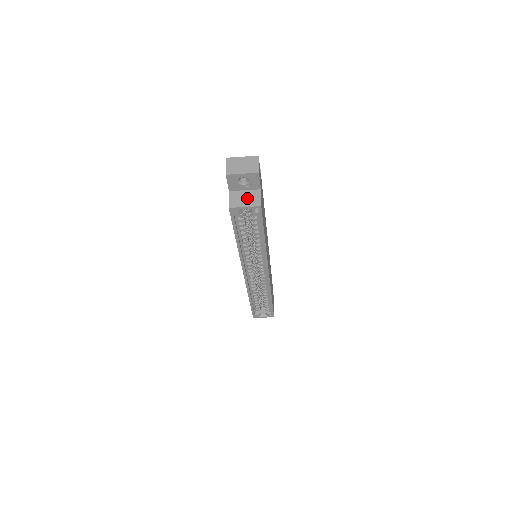
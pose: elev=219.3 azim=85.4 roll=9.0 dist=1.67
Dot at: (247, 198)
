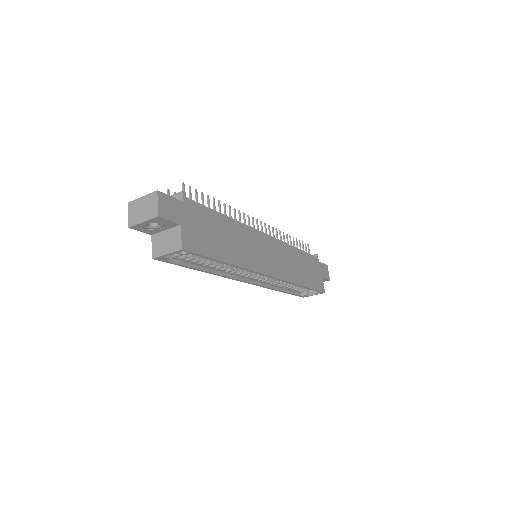
Dot at: (168, 241)
